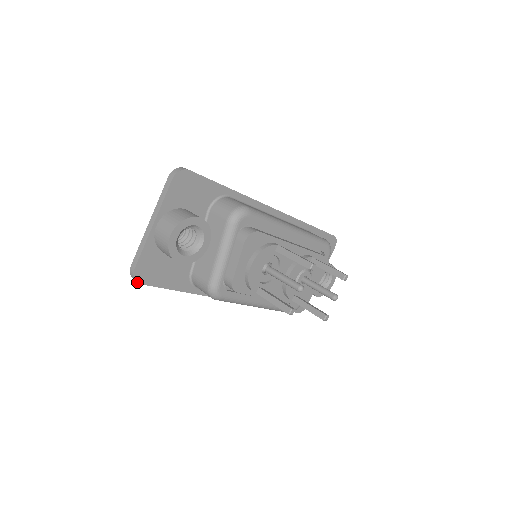
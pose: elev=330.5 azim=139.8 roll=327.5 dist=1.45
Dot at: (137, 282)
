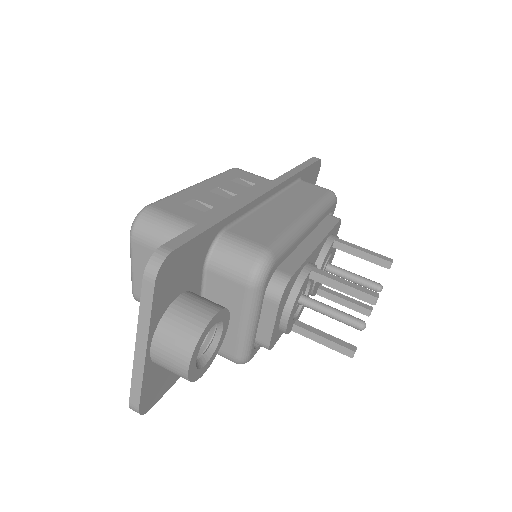
Dot at: (145, 413)
